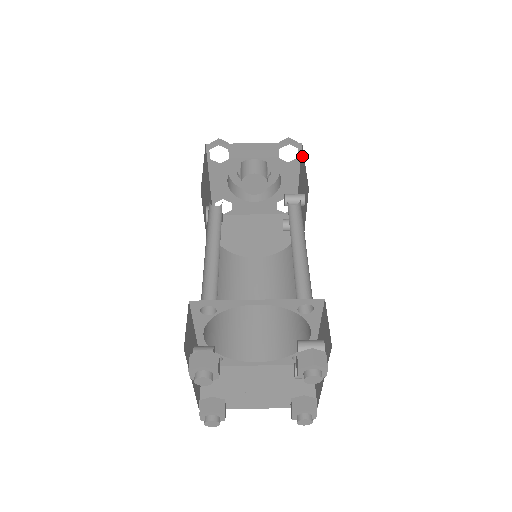
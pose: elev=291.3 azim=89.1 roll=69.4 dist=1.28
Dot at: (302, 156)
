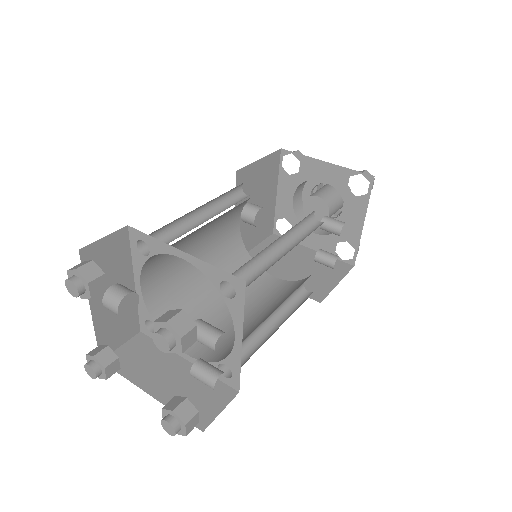
Dot at: occluded
